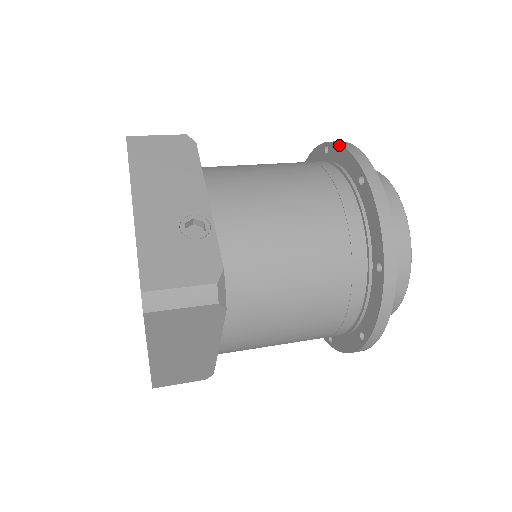
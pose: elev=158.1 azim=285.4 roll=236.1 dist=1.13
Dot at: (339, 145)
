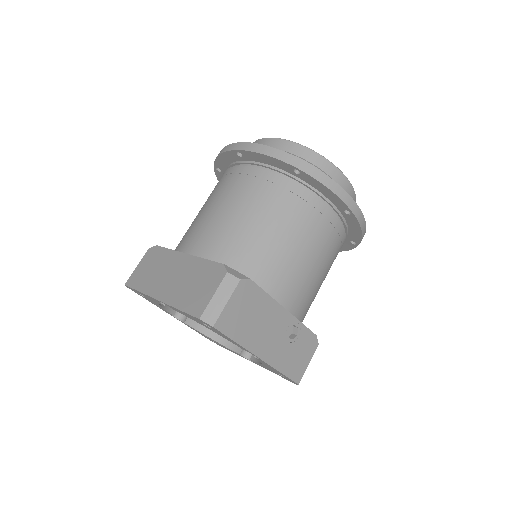
Dot at: (321, 184)
